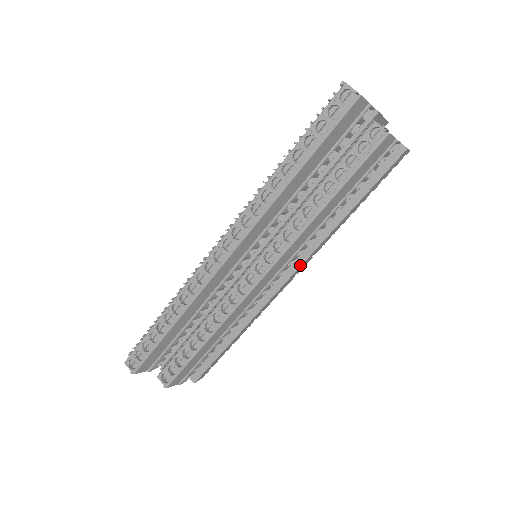
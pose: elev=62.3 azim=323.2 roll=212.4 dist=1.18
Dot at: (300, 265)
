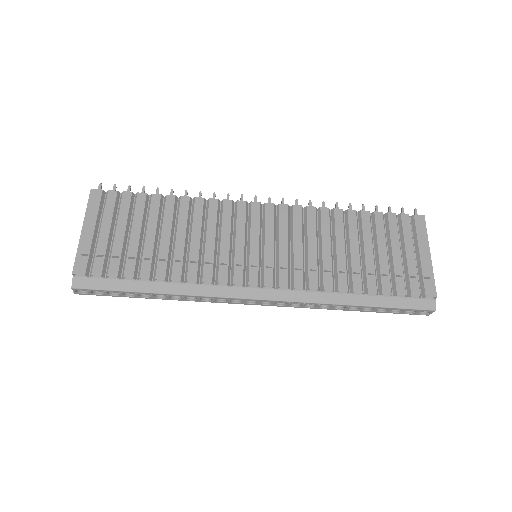
Dot at: occluded
